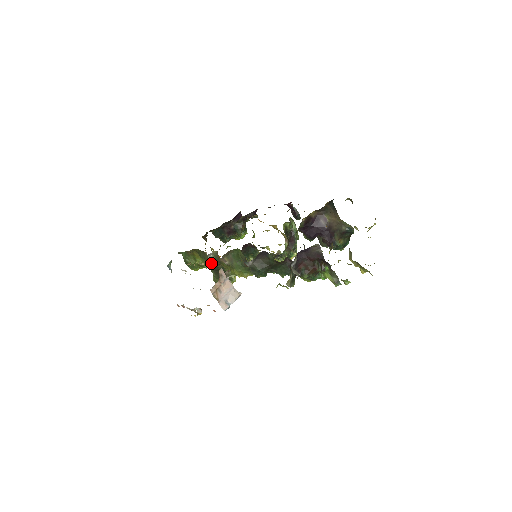
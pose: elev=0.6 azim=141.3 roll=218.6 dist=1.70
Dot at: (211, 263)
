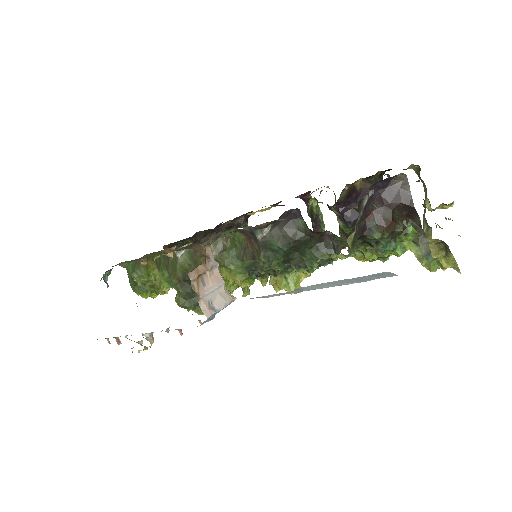
Dot at: (180, 266)
